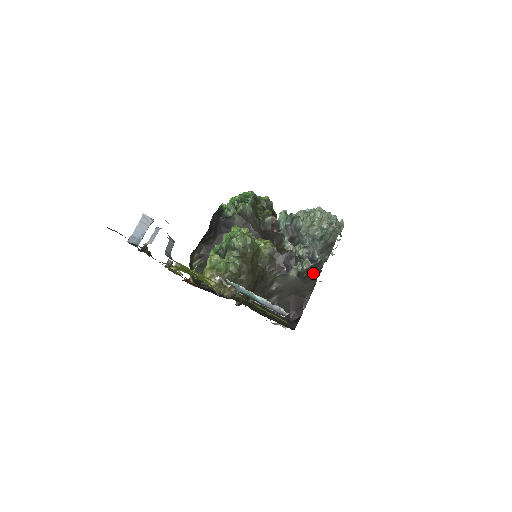
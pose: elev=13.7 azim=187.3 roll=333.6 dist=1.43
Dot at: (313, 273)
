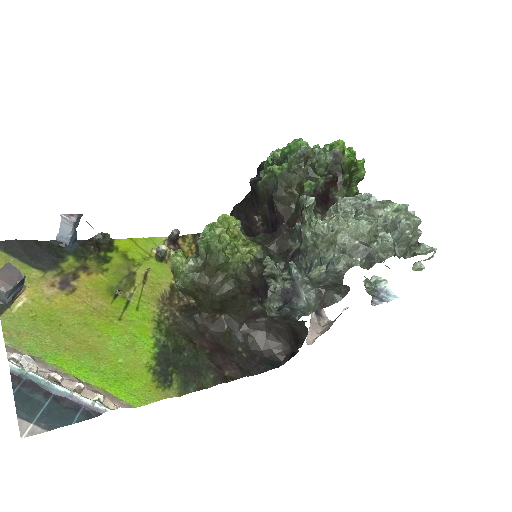
Dot at: (290, 320)
